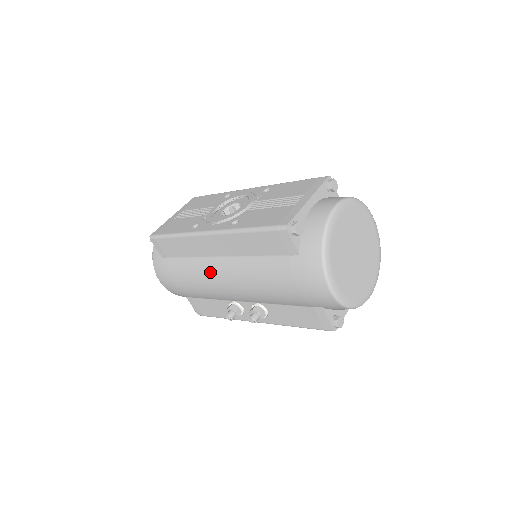
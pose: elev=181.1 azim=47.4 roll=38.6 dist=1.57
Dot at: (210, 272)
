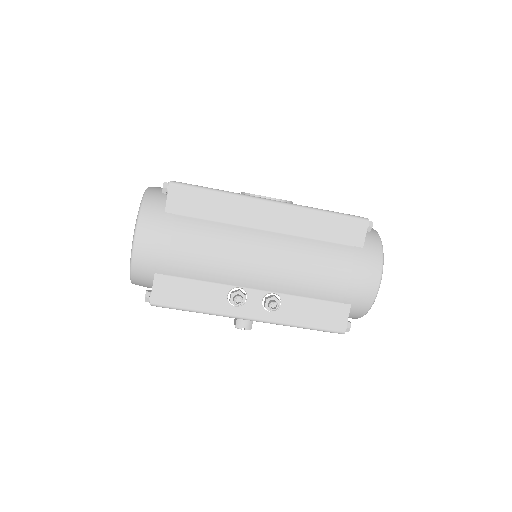
Dot at: (247, 242)
